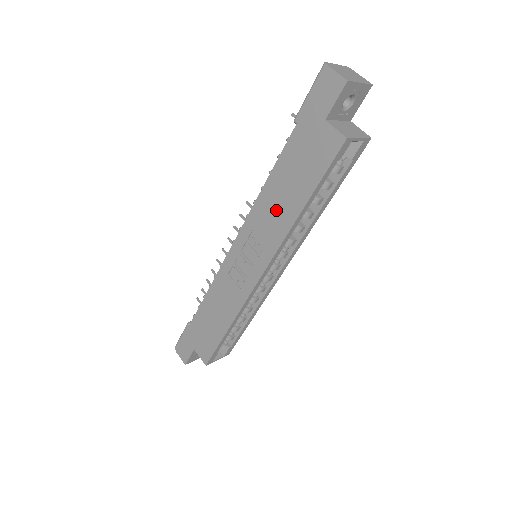
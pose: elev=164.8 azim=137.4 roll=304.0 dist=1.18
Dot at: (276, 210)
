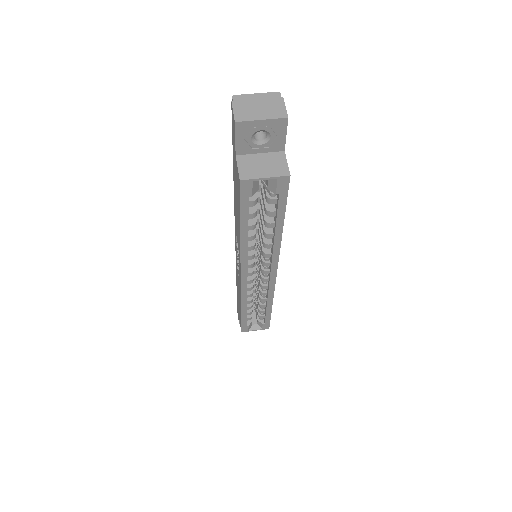
Dot at: (237, 225)
